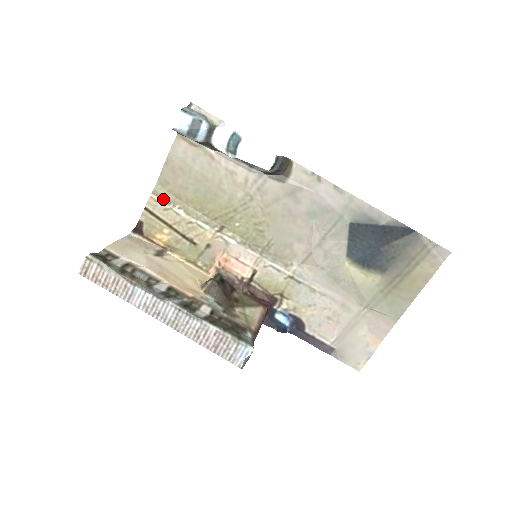
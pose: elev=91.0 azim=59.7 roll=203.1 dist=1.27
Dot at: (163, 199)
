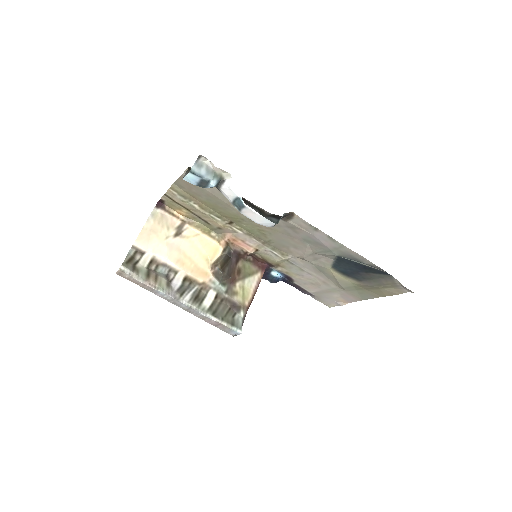
Dot at: (180, 194)
